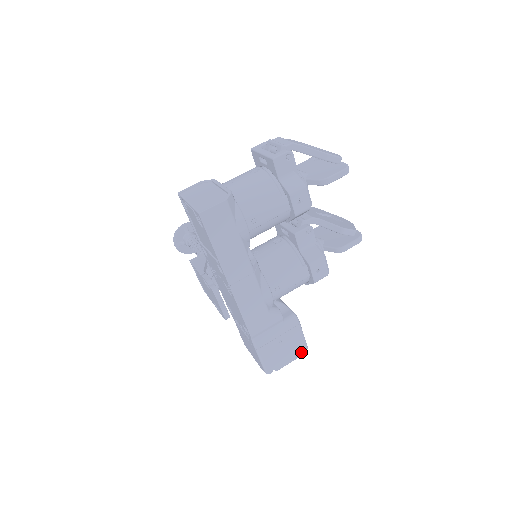
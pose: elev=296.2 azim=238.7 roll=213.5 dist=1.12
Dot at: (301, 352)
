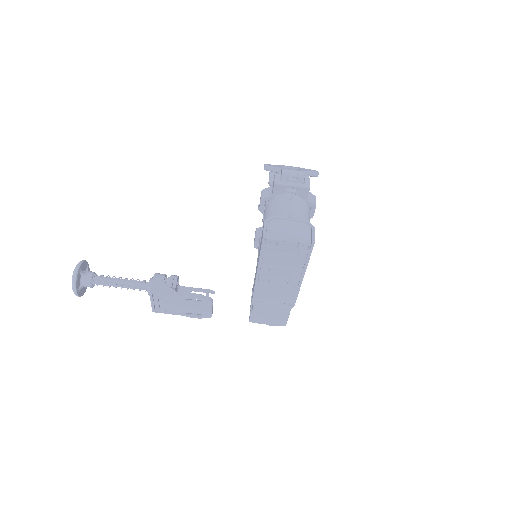
Dot at: occluded
